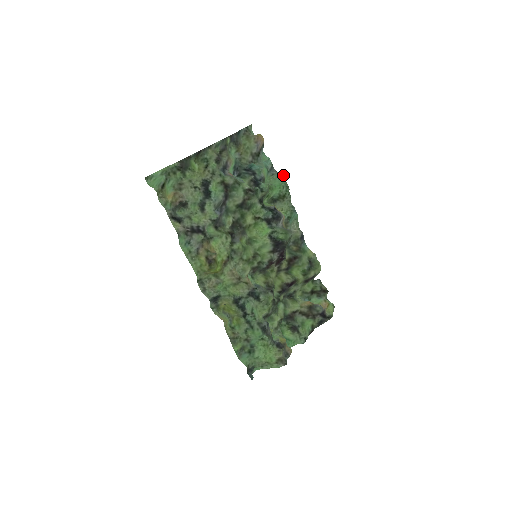
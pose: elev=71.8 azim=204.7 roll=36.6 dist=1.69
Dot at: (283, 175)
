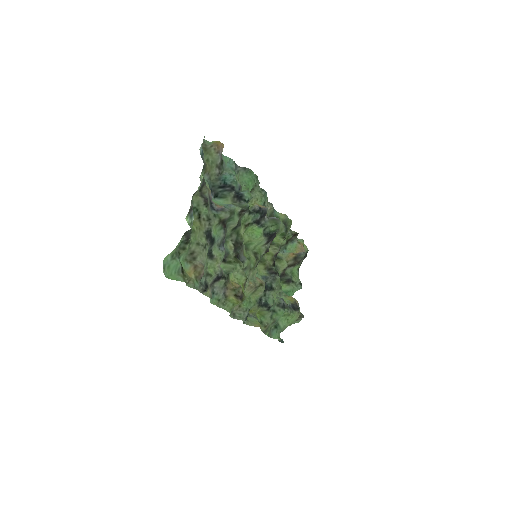
Dot at: (250, 169)
